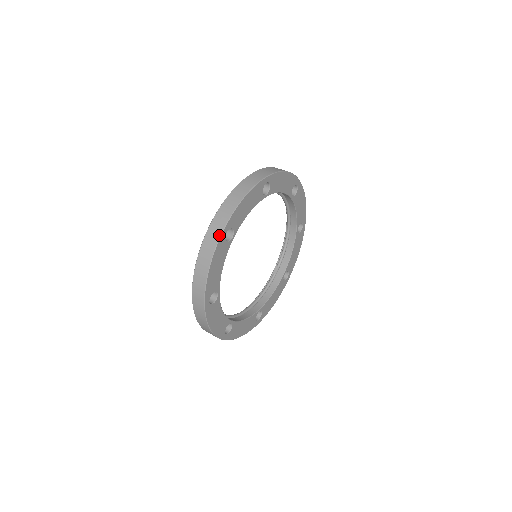
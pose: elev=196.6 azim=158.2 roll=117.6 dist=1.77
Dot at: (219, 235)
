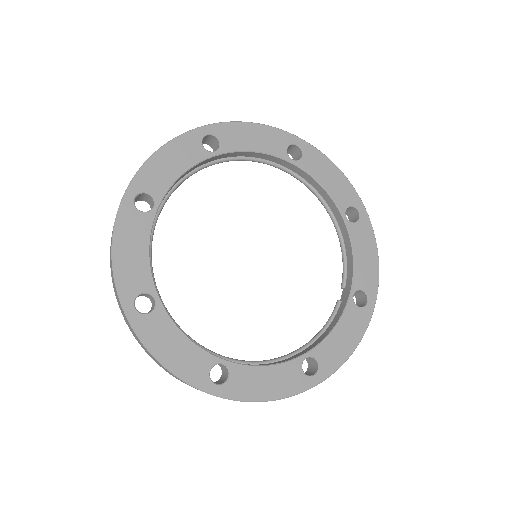
Dot at: occluded
